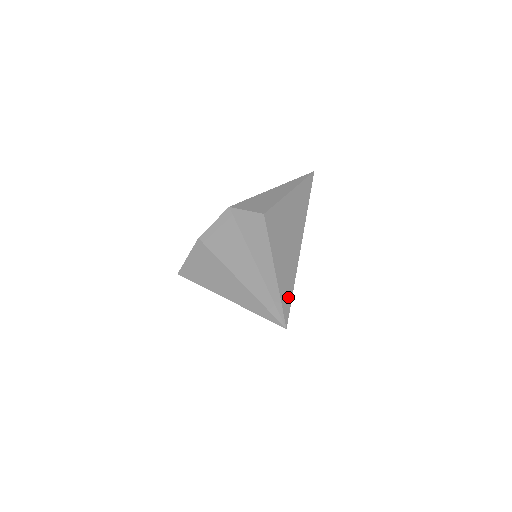
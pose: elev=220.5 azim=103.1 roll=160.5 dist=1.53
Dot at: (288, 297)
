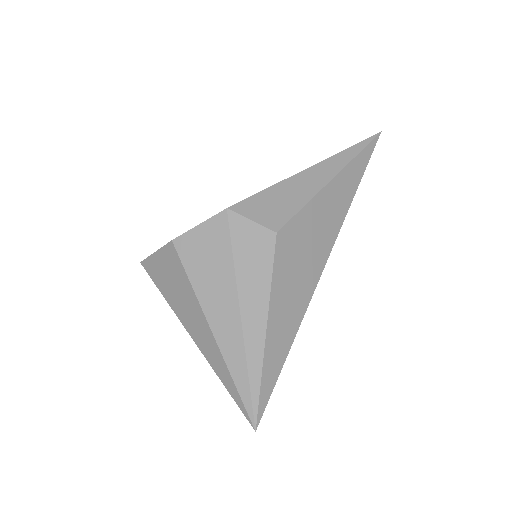
Dot at: (273, 377)
